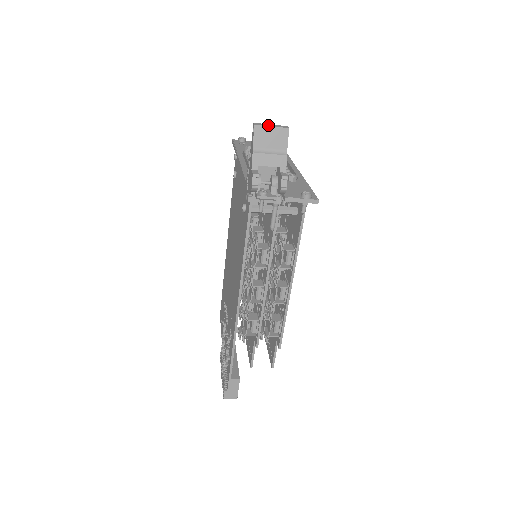
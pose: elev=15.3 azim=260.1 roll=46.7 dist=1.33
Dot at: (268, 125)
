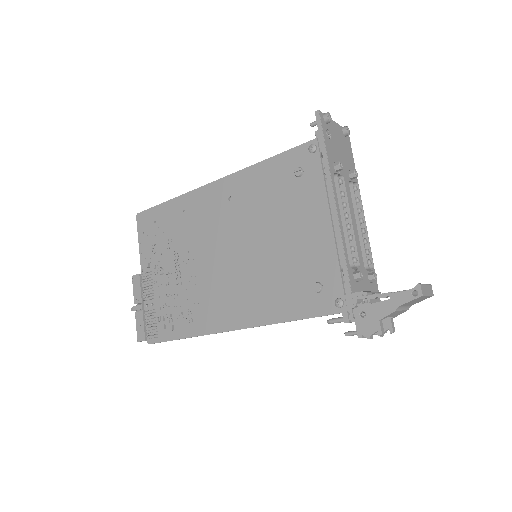
Dot at: (427, 292)
